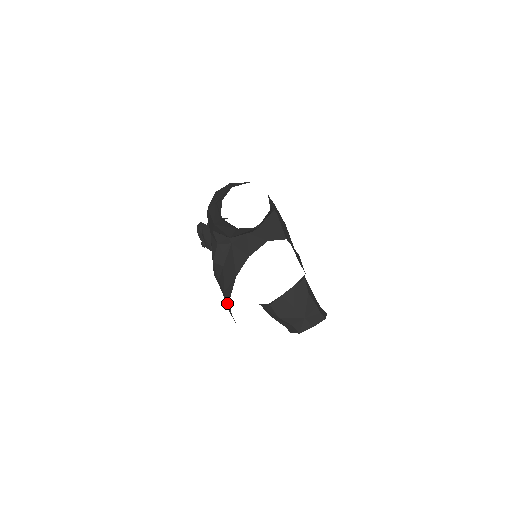
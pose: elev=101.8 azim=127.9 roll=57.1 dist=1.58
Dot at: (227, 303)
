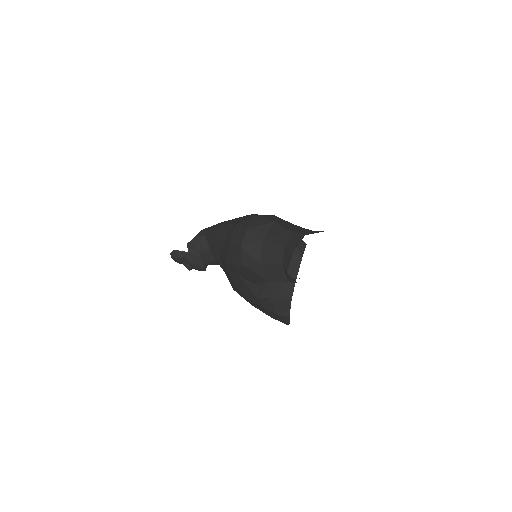
Dot at: (279, 318)
